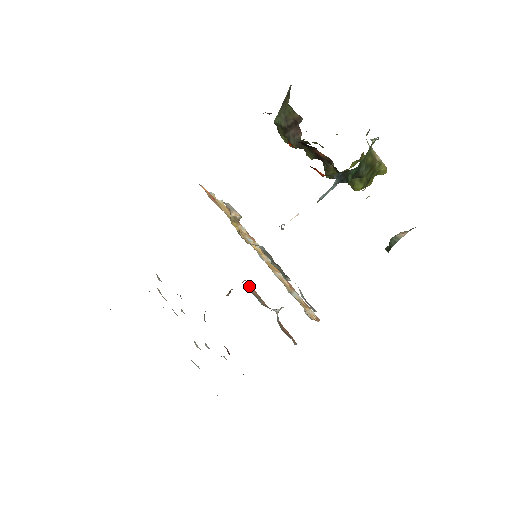
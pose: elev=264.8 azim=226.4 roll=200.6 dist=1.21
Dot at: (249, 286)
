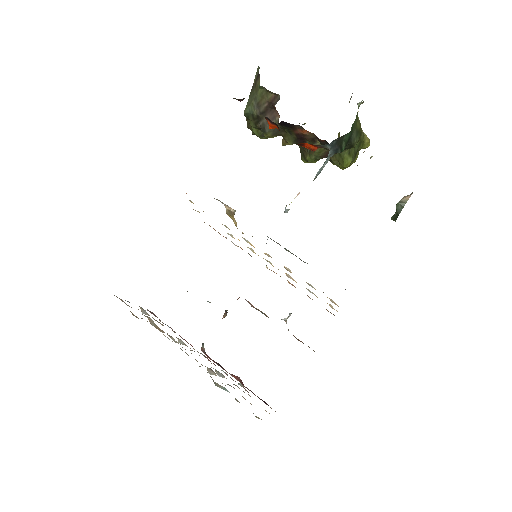
Dot at: (247, 301)
